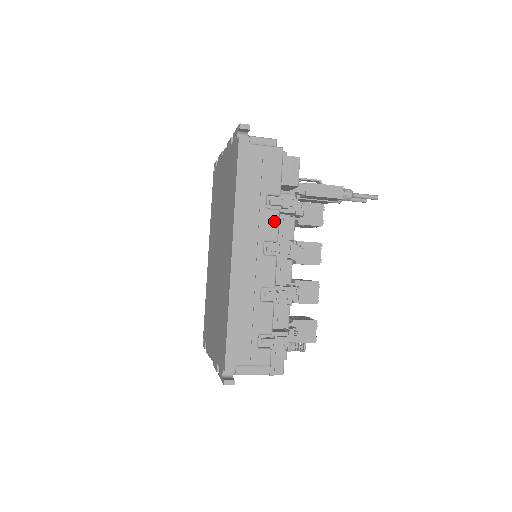
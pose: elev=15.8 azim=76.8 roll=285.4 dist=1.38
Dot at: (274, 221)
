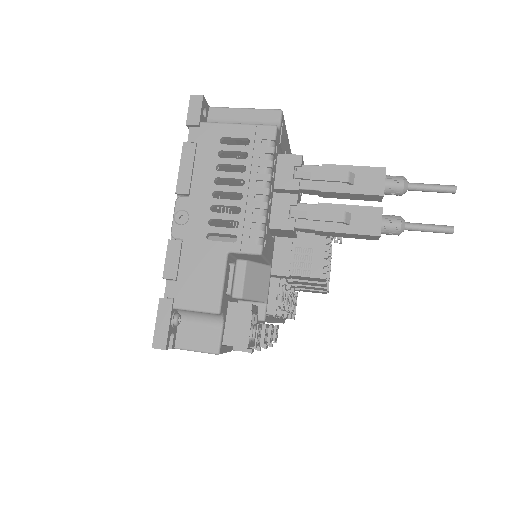
Dot at: occluded
